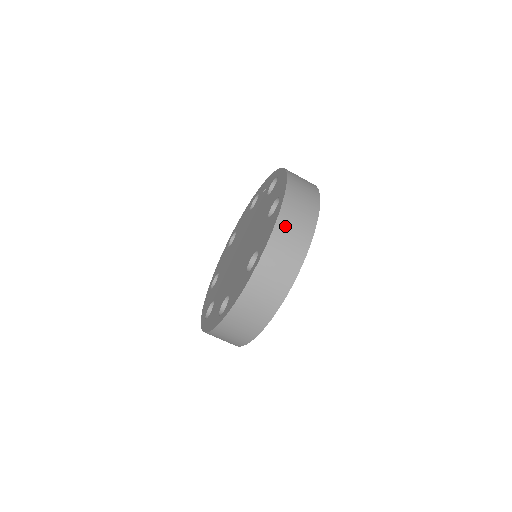
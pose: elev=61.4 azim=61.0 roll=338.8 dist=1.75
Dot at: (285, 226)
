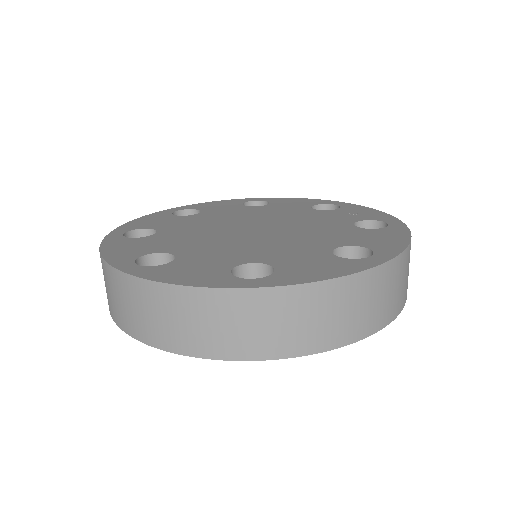
Dot at: (342, 295)
